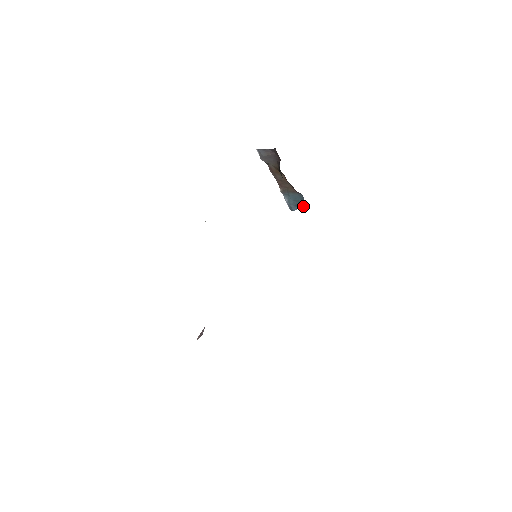
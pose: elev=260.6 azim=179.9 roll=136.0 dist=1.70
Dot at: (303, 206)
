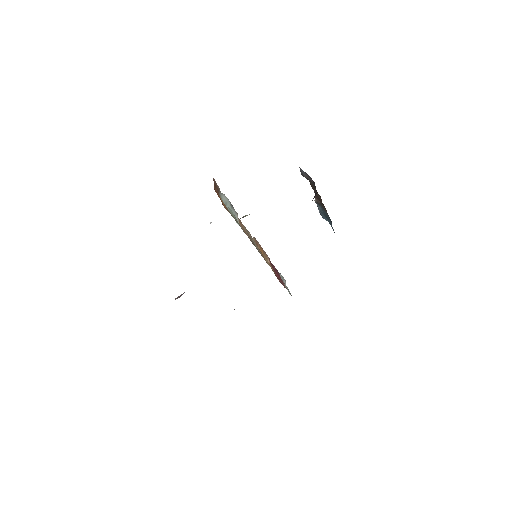
Dot at: occluded
